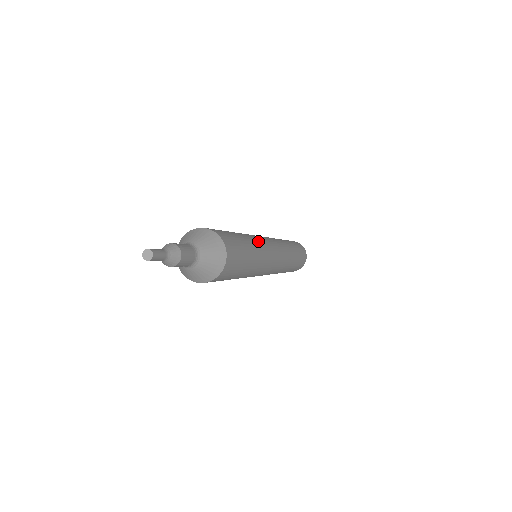
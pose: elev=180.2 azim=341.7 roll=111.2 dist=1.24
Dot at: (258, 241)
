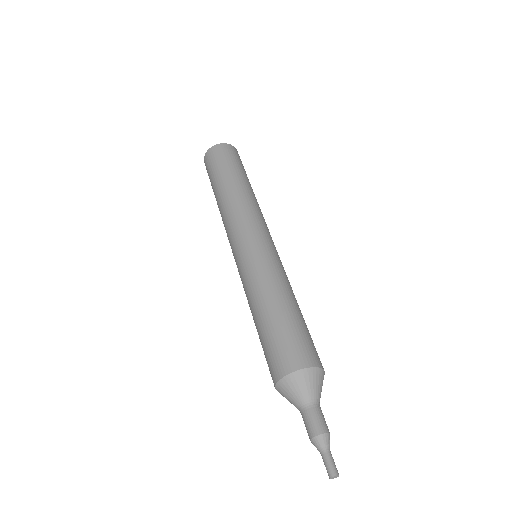
Dot at: (281, 276)
